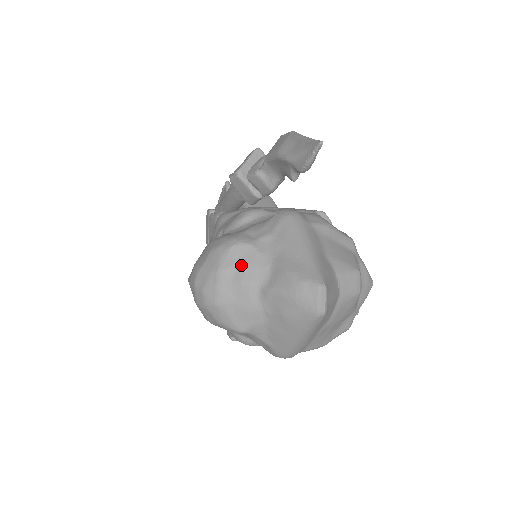
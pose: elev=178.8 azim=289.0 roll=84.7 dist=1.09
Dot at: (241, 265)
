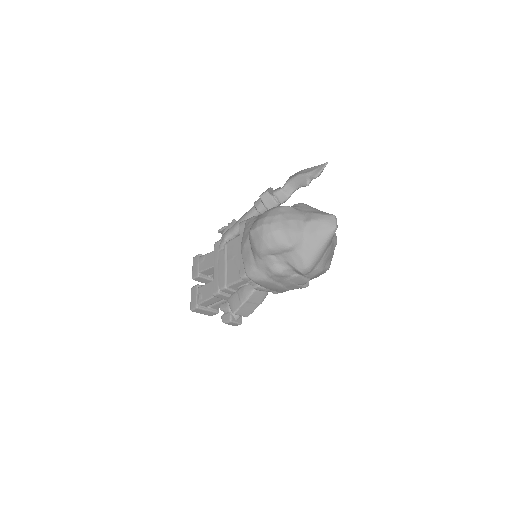
Dot at: (290, 213)
